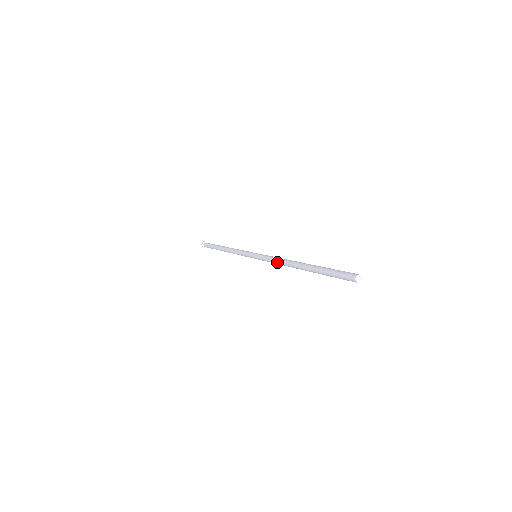
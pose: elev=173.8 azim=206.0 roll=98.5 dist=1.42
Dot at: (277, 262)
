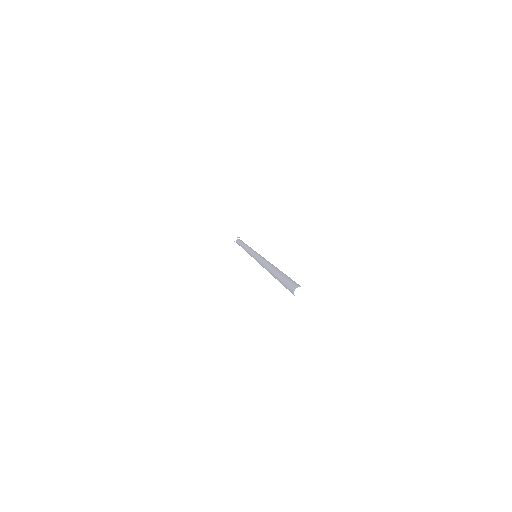
Dot at: (261, 264)
